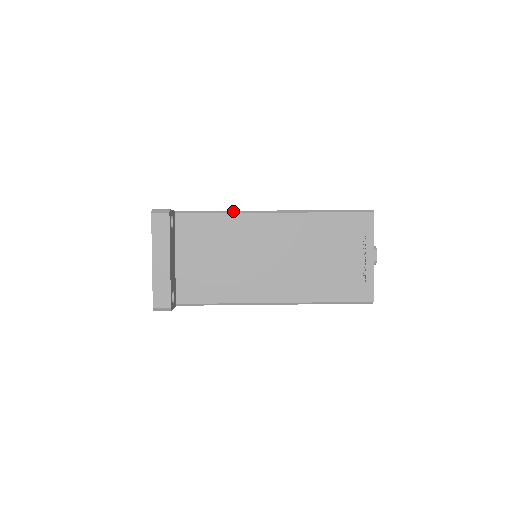
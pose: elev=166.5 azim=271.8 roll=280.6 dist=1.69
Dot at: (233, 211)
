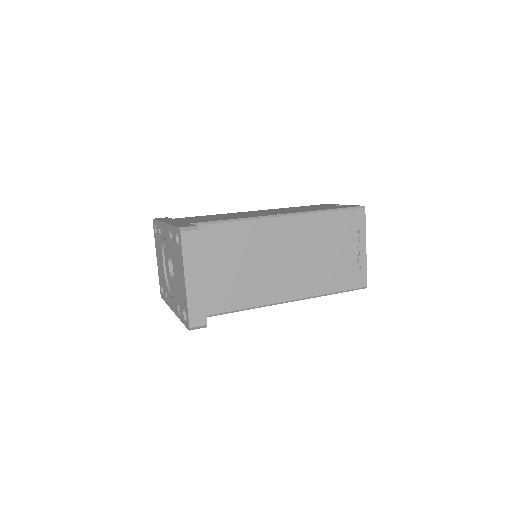
Dot at: (246, 218)
